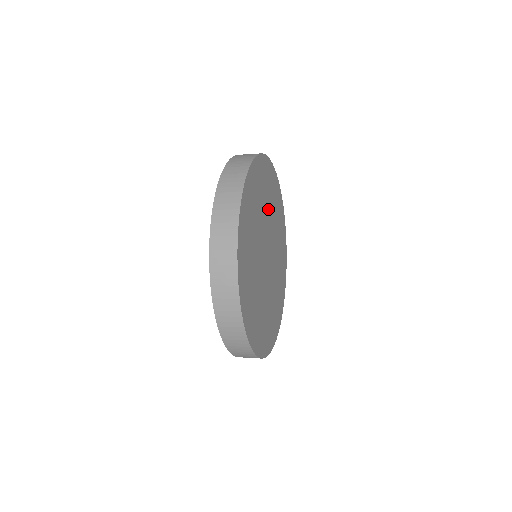
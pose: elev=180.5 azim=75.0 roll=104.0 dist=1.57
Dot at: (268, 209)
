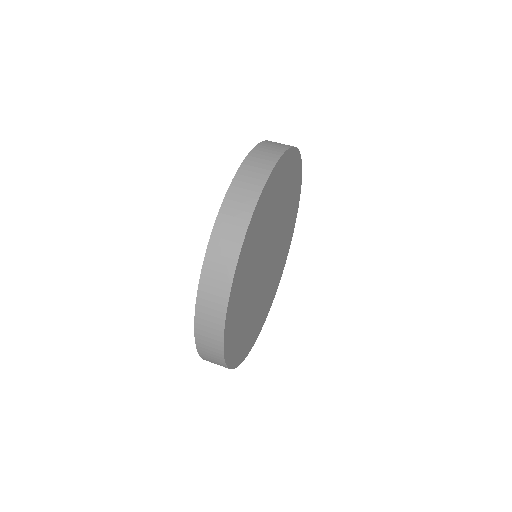
Dot at: (276, 211)
